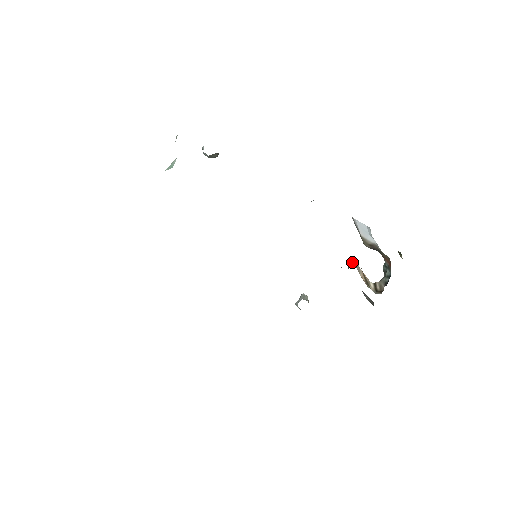
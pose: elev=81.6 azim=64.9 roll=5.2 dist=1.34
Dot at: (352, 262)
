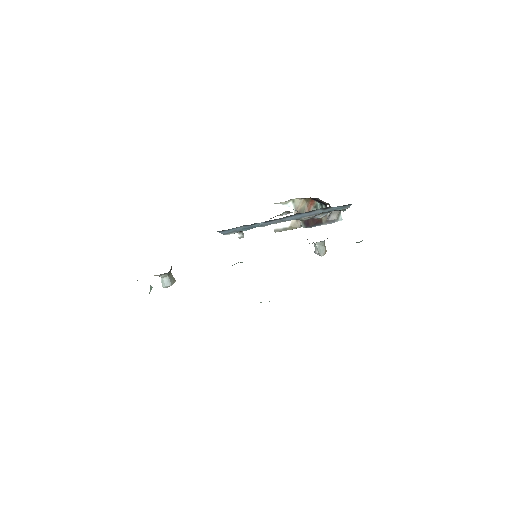
Dot at: (300, 220)
